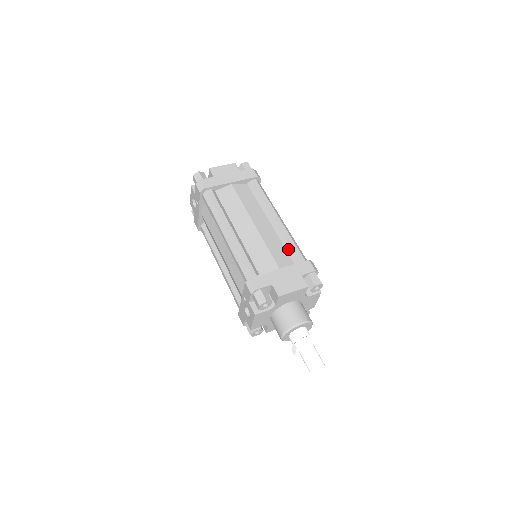
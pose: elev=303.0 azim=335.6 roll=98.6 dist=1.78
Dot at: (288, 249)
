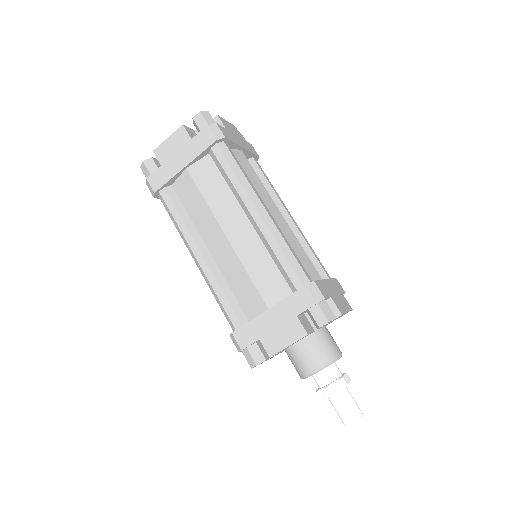
Dot at: (278, 266)
